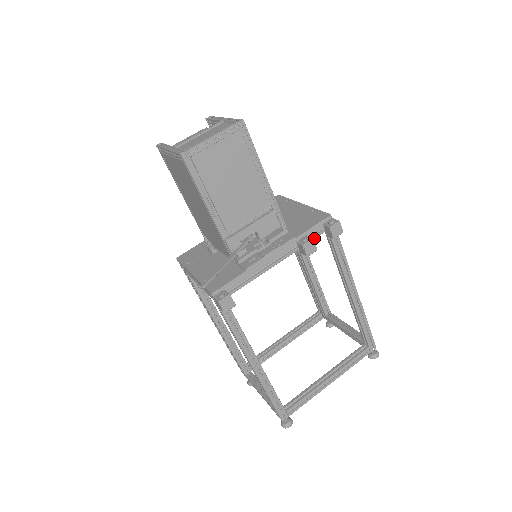
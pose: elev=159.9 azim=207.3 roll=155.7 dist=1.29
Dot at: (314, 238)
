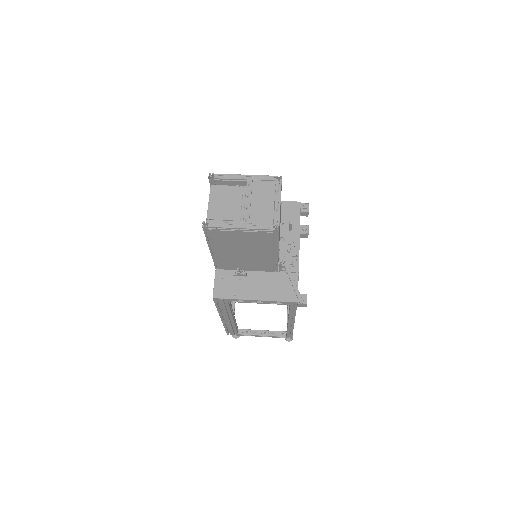
Dot at: occluded
